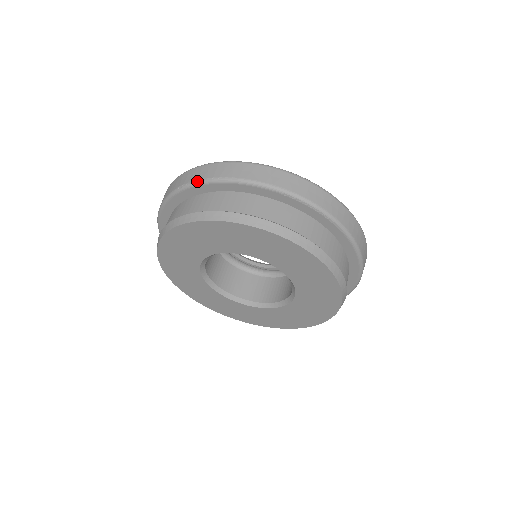
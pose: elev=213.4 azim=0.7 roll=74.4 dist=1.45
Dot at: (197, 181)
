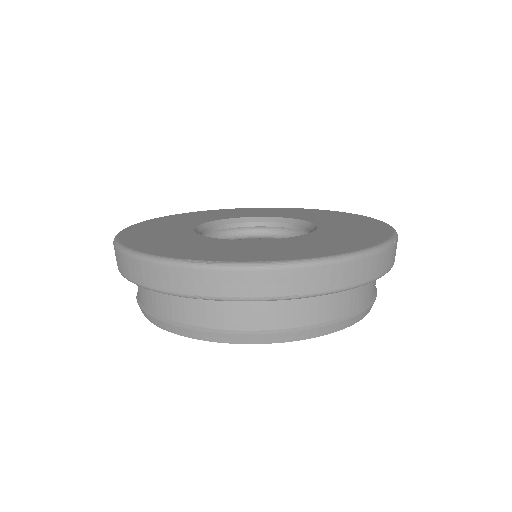
Dot at: (235, 299)
